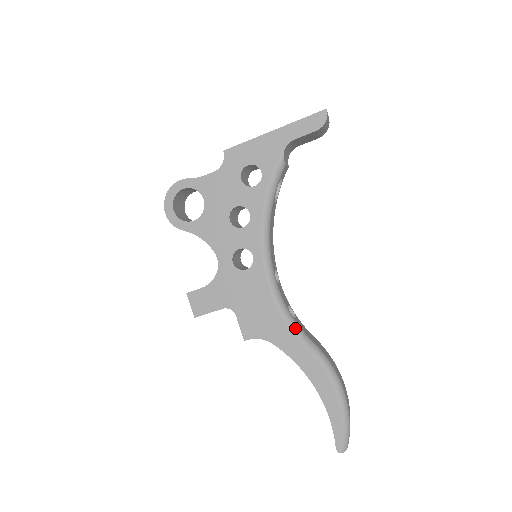
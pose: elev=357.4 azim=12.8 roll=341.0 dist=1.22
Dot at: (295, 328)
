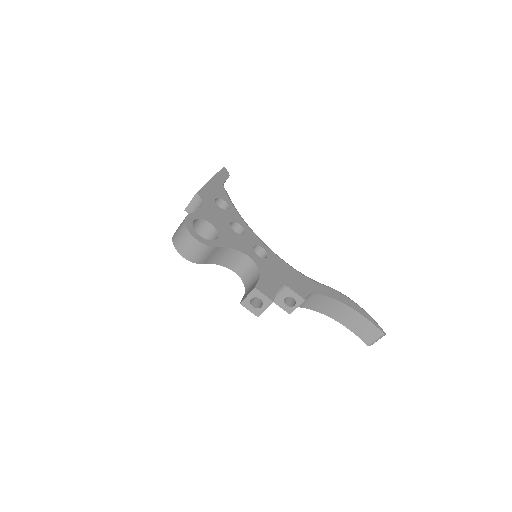
Dot at: occluded
